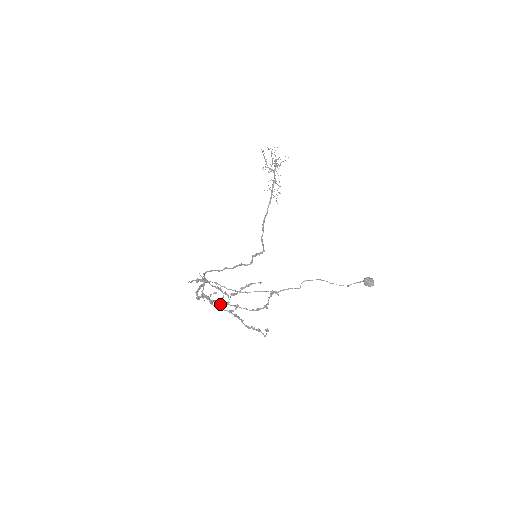
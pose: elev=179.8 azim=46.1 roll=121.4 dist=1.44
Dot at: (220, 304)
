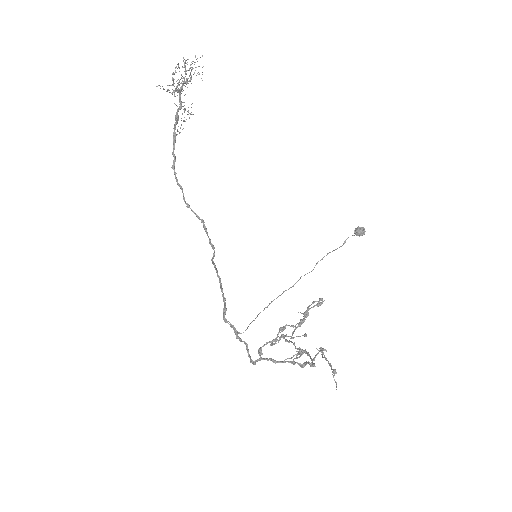
Dot at: occluded
